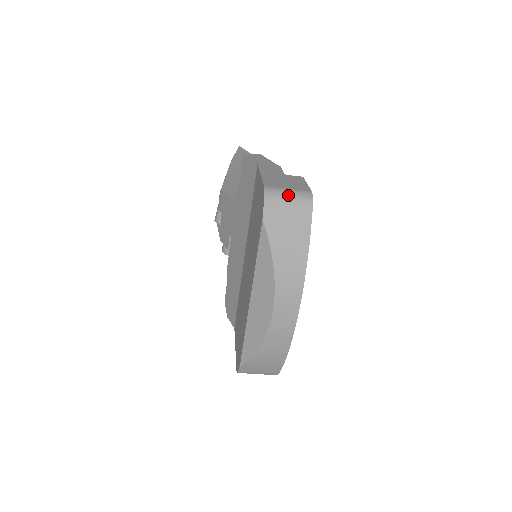
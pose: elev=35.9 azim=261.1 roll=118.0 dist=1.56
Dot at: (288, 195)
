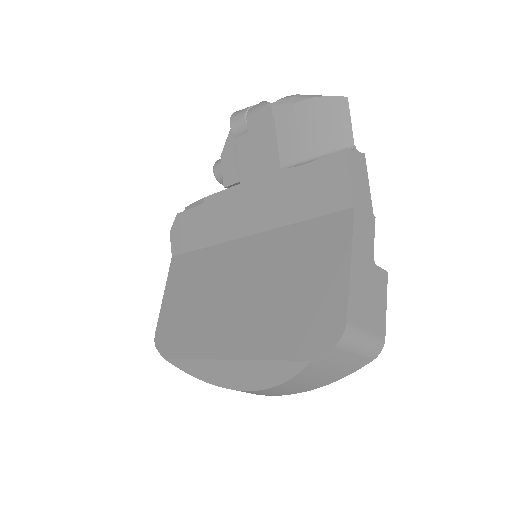
Dot at: (361, 346)
